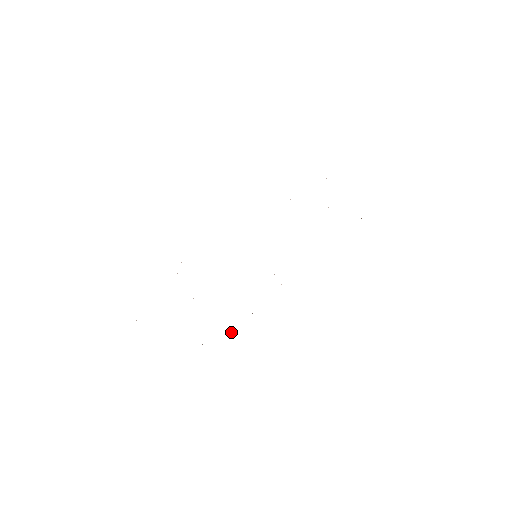
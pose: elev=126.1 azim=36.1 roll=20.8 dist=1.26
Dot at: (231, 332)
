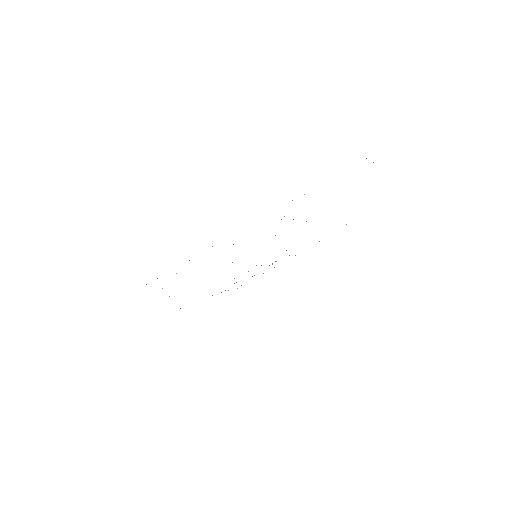
Dot at: occluded
